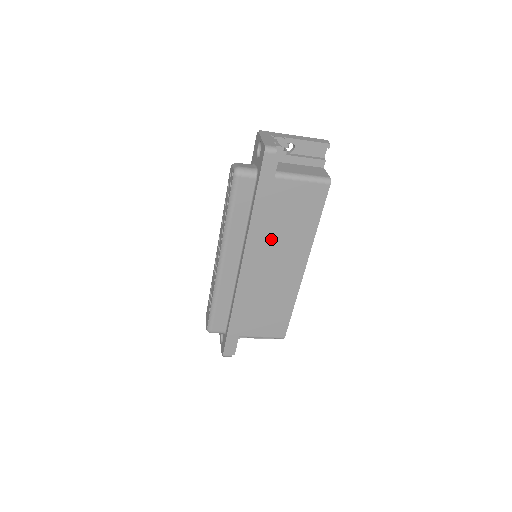
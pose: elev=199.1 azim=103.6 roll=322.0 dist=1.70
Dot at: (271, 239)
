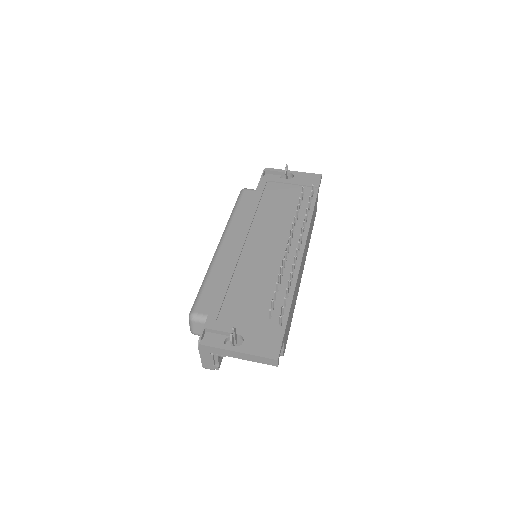
Dot at: occluded
